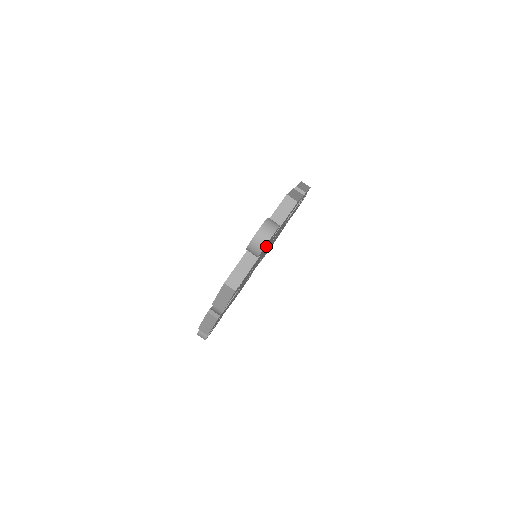
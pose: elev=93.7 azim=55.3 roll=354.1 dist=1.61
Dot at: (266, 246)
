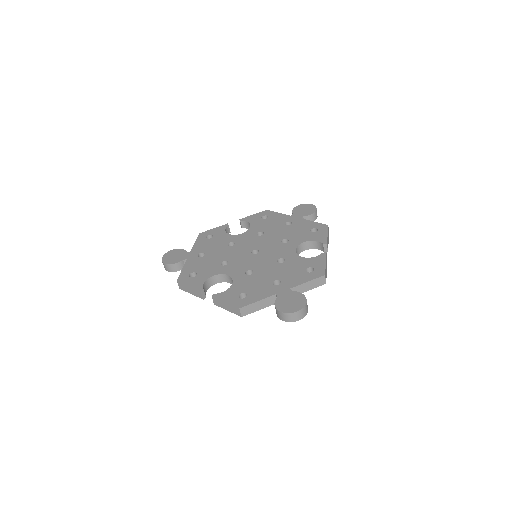
Dot at: occluded
